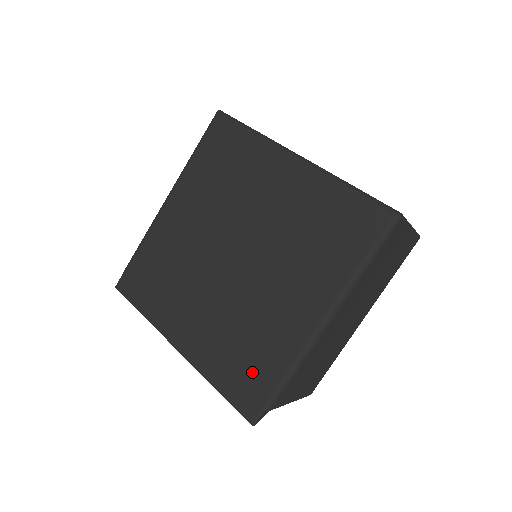
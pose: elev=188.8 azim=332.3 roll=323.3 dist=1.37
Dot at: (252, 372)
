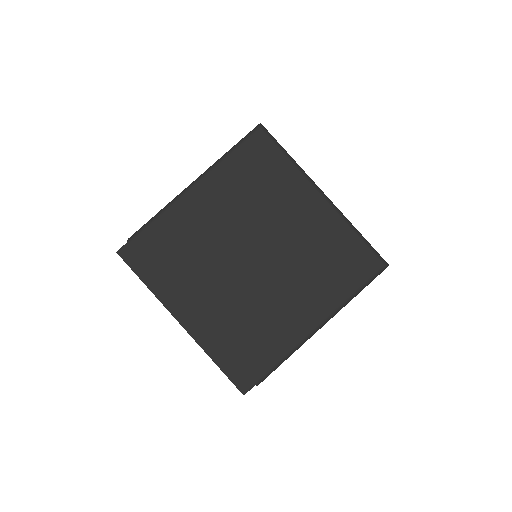
Dot at: (251, 355)
